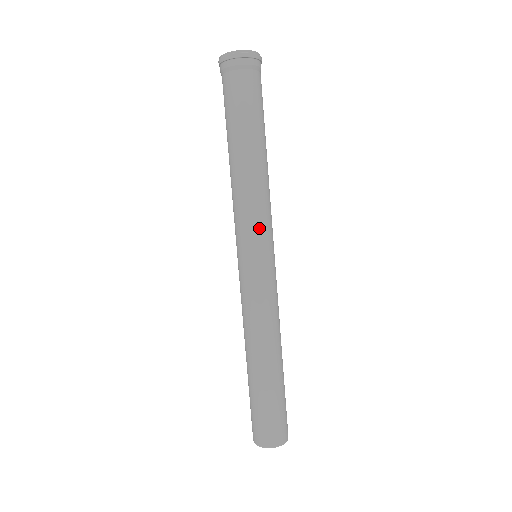
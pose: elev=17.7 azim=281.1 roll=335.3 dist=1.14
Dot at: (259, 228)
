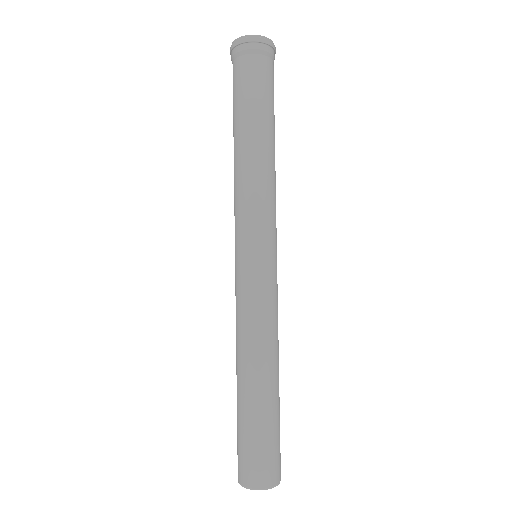
Dot at: (258, 221)
